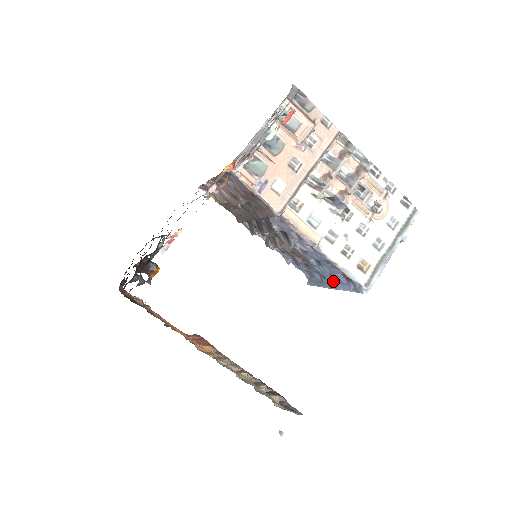
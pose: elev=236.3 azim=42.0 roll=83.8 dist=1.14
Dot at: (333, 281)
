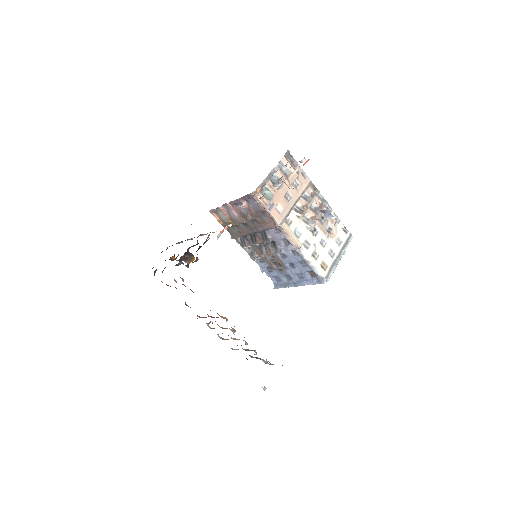
Dot at: (299, 280)
